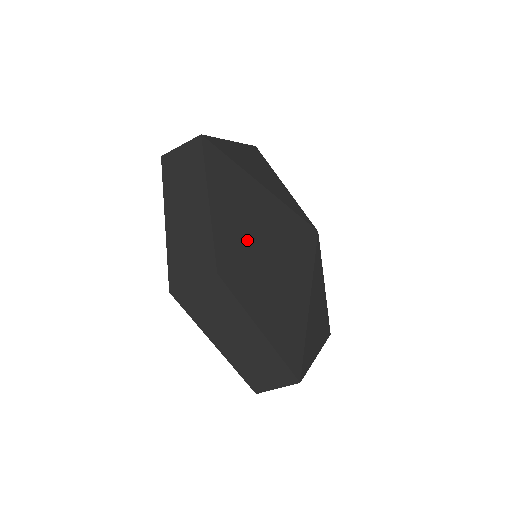
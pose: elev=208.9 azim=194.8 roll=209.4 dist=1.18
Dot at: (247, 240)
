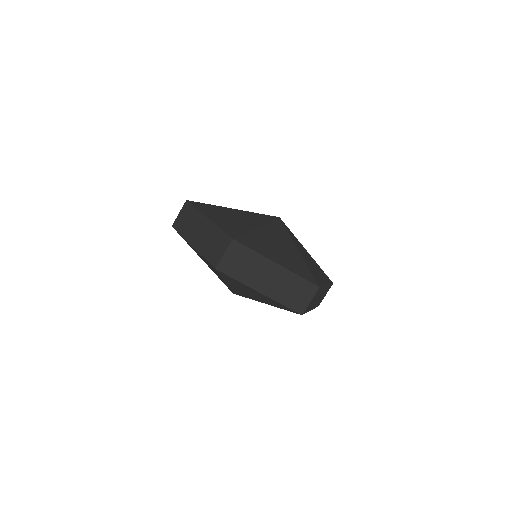
Dot at: (240, 227)
